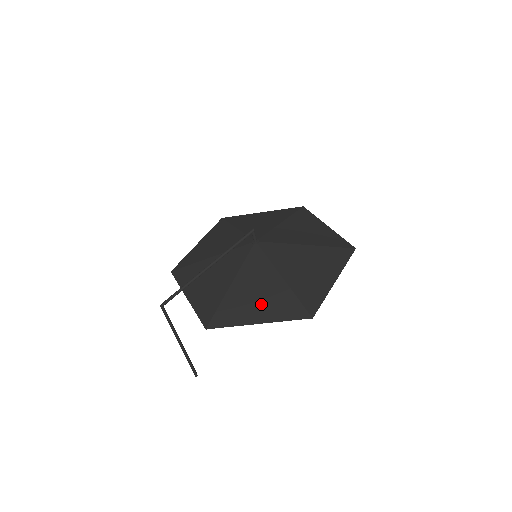
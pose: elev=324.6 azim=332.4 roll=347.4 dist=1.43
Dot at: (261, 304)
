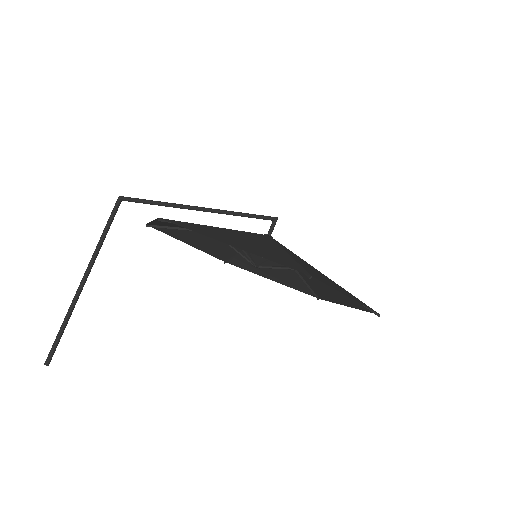
Dot at: (247, 244)
